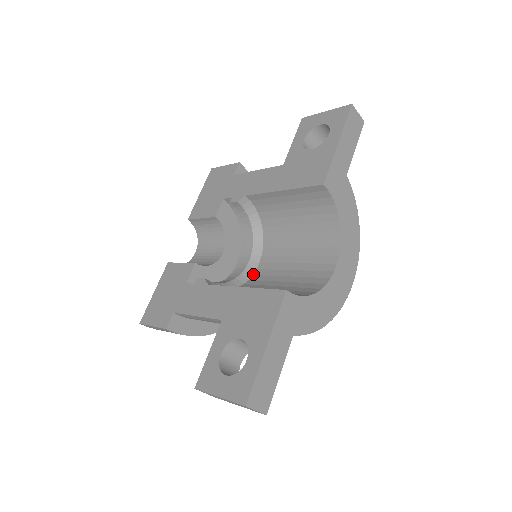
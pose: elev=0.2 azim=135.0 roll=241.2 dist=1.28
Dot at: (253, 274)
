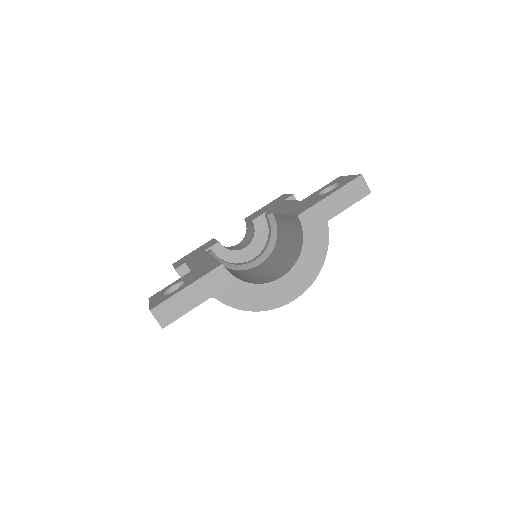
Dot at: (250, 269)
